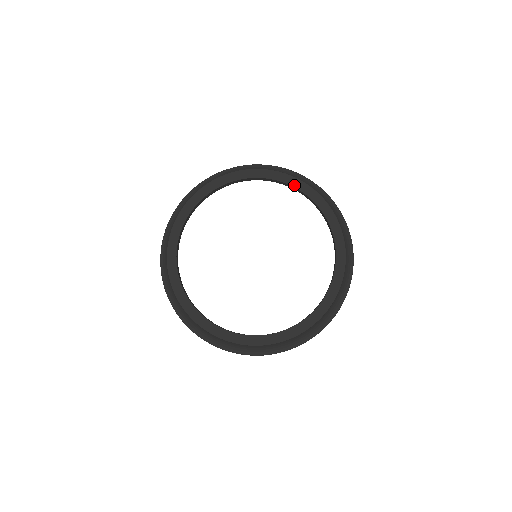
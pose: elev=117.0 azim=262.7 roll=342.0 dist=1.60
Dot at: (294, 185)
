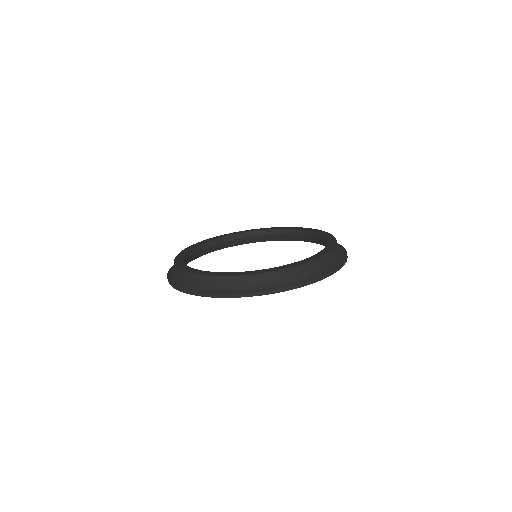
Dot at: (228, 235)
